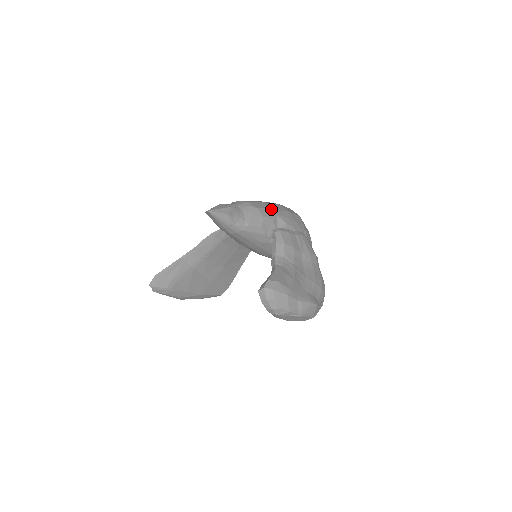
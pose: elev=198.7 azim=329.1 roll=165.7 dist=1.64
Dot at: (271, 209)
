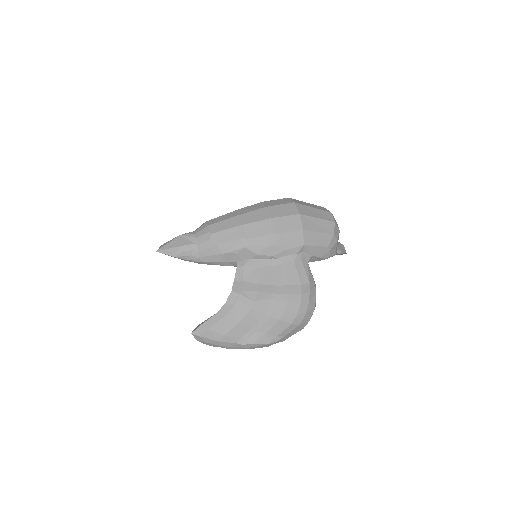
Dot at: (240, 239)
